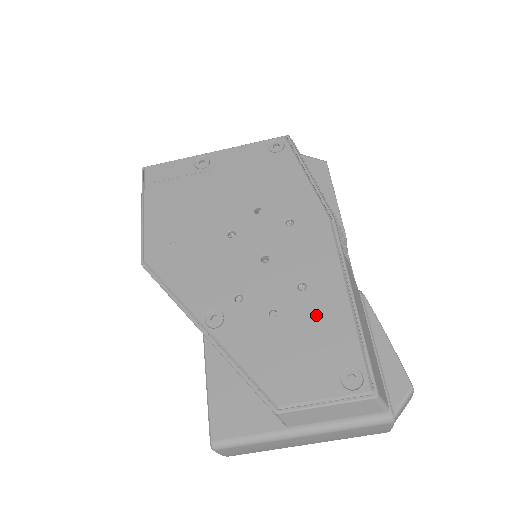
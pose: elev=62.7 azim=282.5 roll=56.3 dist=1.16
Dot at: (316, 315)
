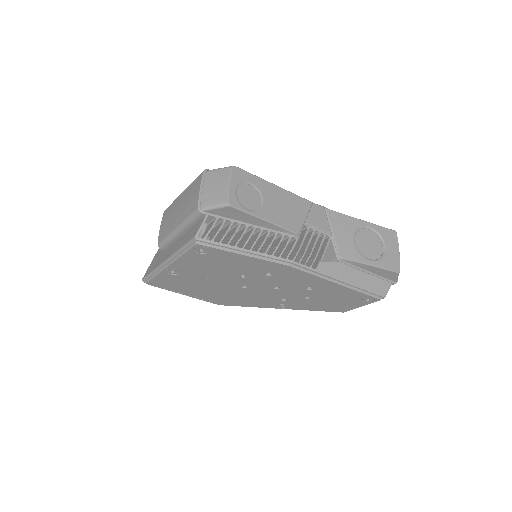
Dot at: (329, 293)
